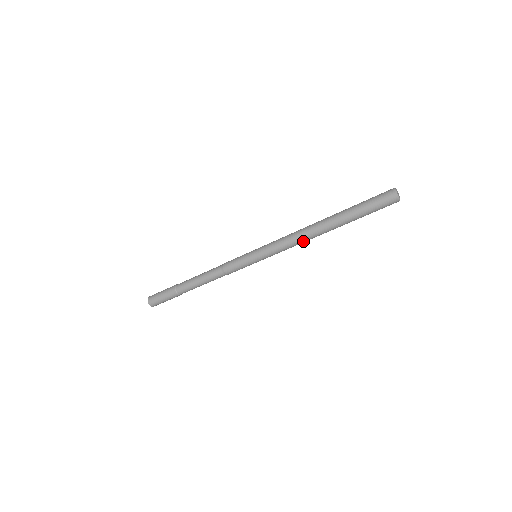
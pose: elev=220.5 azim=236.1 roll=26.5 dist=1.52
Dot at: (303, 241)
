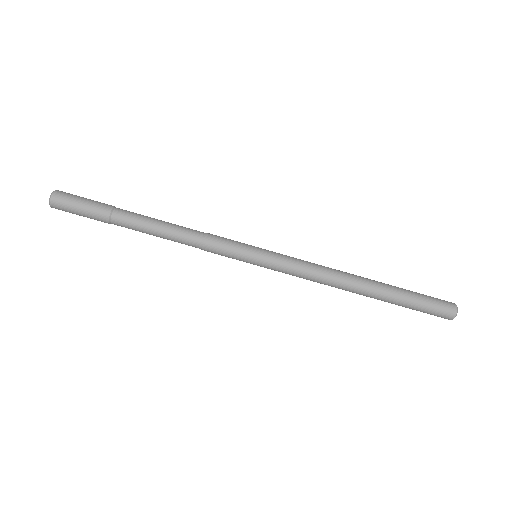
Dot at: (329, 280)
